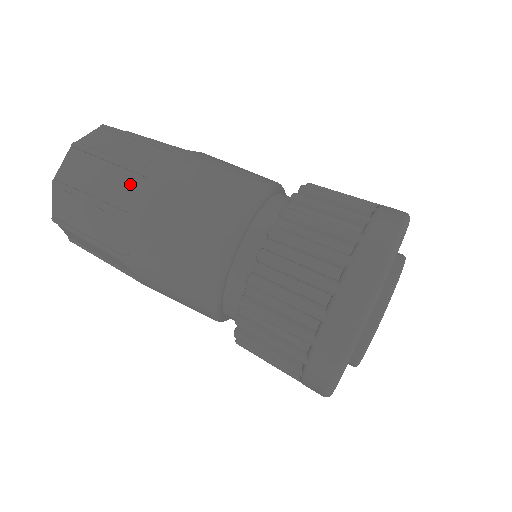
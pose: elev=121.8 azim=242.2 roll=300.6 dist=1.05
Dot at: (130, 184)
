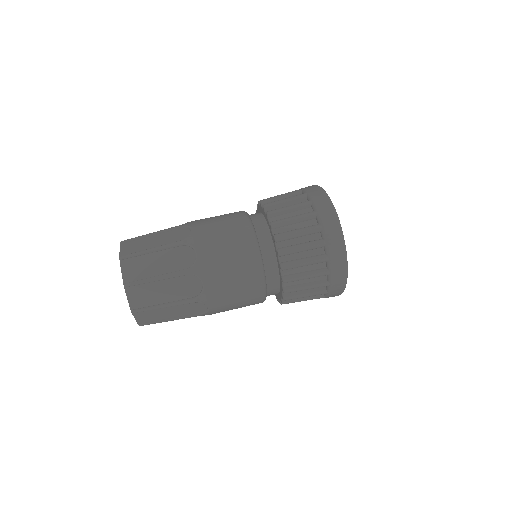
Dot at: (176, 255)
